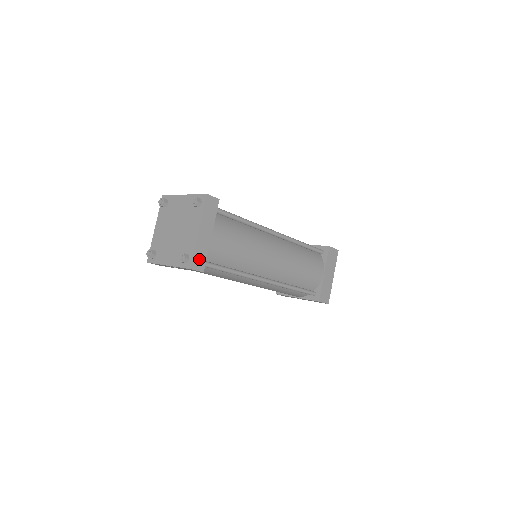
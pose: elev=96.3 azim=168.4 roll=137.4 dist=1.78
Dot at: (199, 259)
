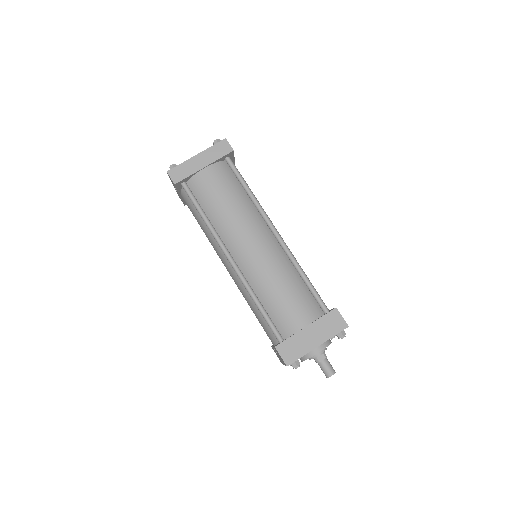
Dot at: (180, 173)
